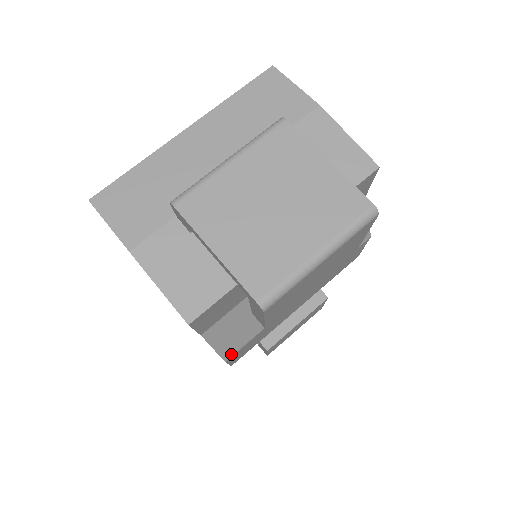
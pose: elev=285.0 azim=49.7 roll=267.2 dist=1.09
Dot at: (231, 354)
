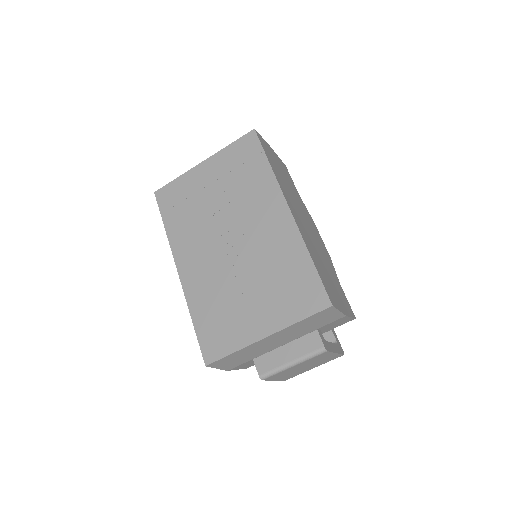
Dot at: occluded
